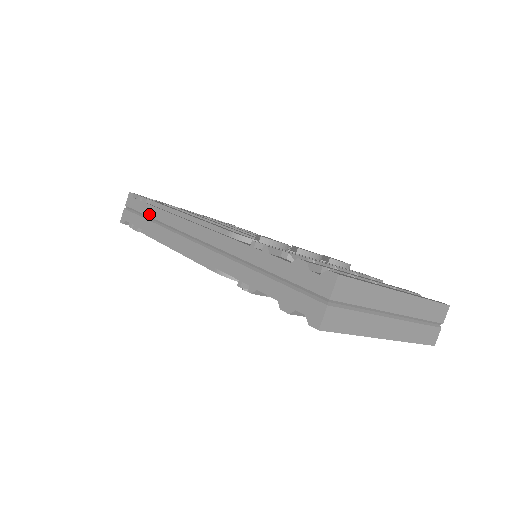
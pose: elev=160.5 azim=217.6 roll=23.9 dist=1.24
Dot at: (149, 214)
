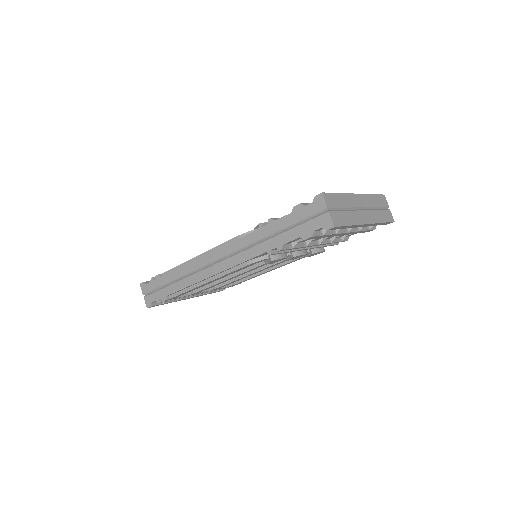
Dot at: (169, 280)
